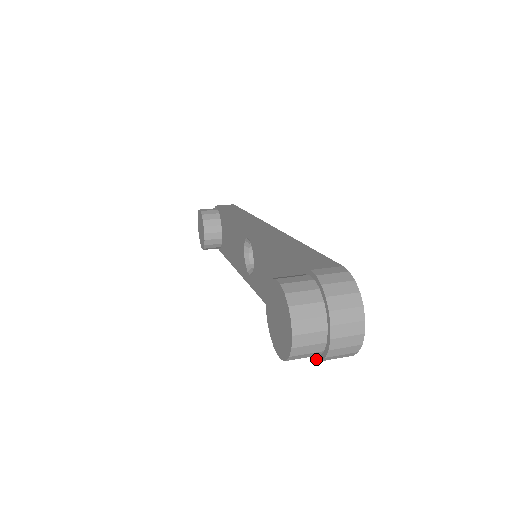
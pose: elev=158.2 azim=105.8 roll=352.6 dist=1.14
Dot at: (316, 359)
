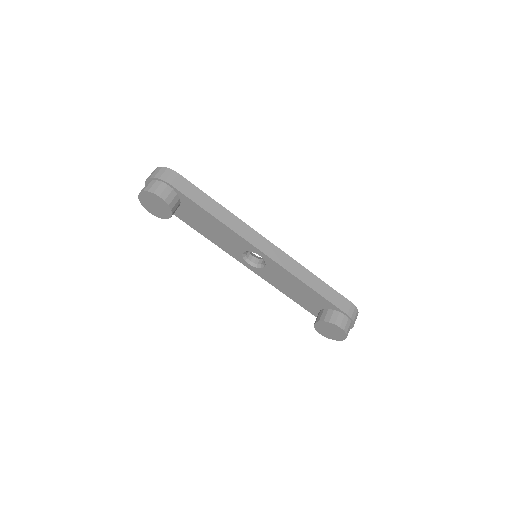
Dot at: occluded
